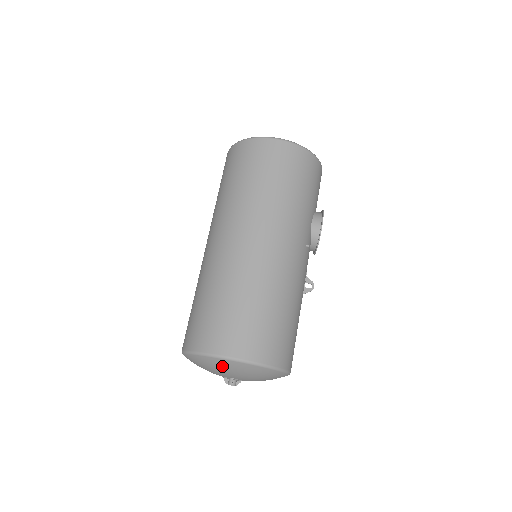
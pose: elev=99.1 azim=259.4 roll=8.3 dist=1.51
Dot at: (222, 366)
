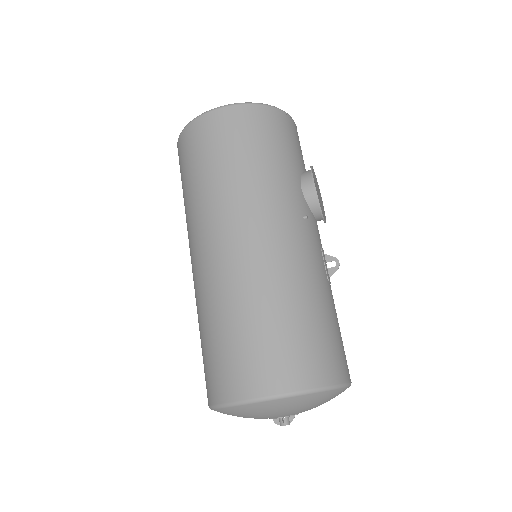
Dot at: (253, 411)
